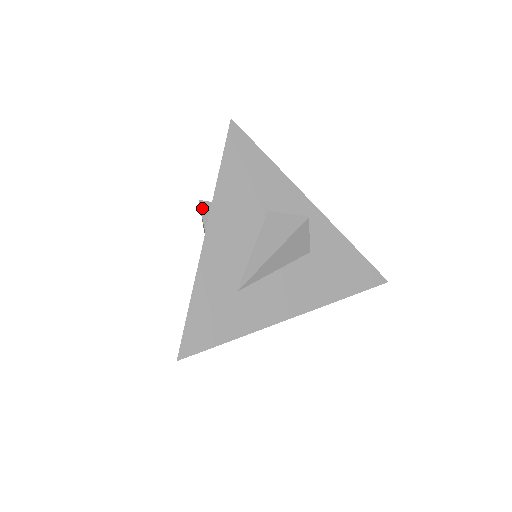
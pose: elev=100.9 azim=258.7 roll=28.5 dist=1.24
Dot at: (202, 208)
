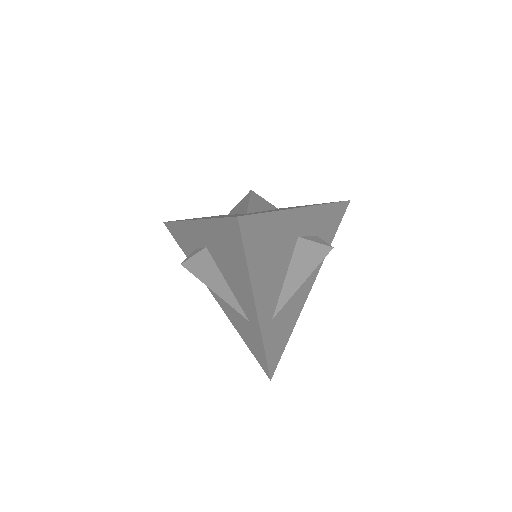
Dot at: (186, 260)
